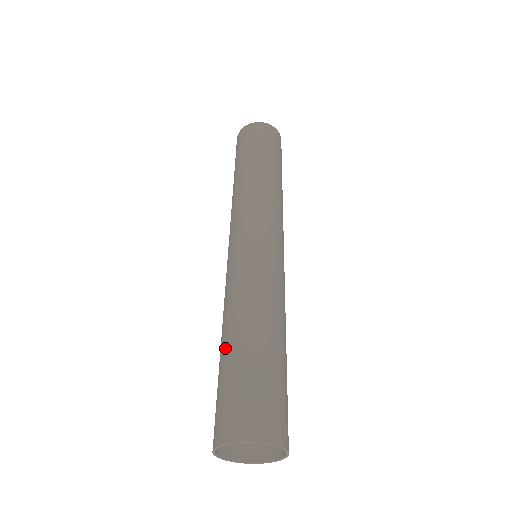
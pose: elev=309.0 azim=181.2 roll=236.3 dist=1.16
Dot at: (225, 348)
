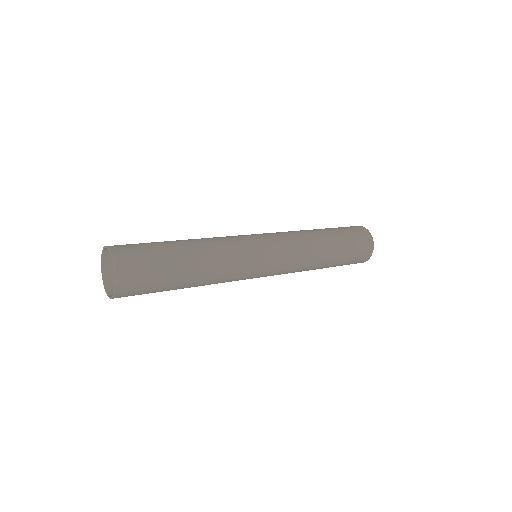
Dot at: occluded
